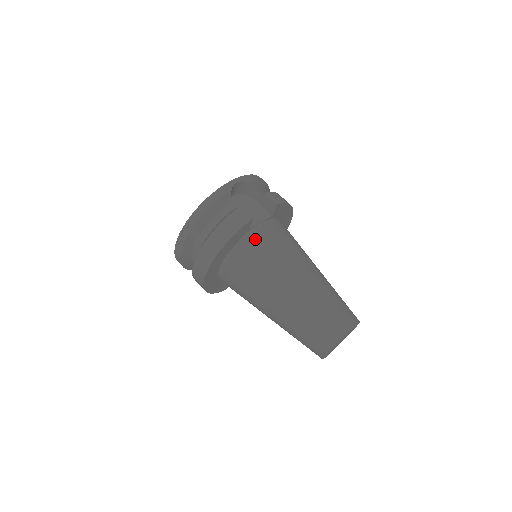
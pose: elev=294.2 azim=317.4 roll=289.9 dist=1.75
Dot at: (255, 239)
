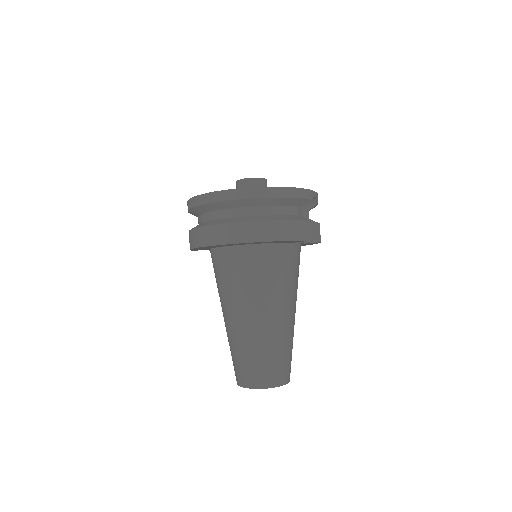
Dot at: (289, 253)
